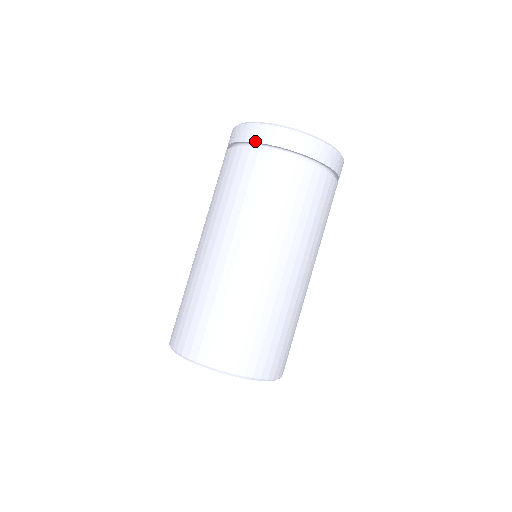
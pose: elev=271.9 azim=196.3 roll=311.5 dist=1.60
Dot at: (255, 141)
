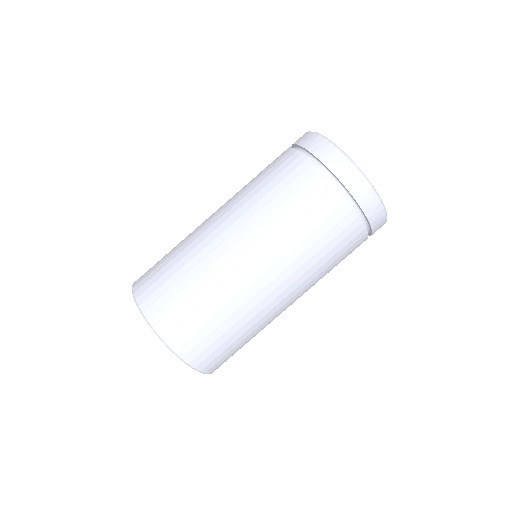
Dot at: (294, 143)
